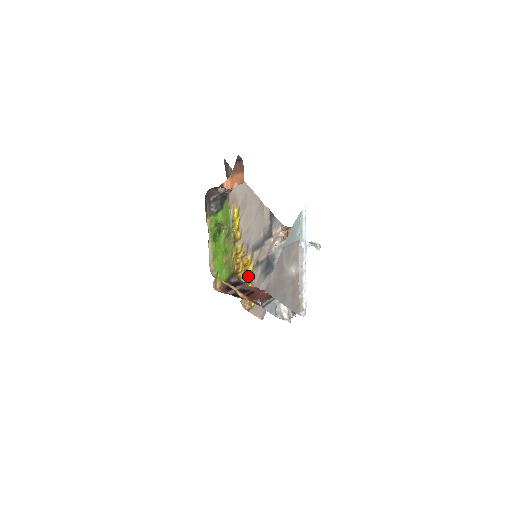
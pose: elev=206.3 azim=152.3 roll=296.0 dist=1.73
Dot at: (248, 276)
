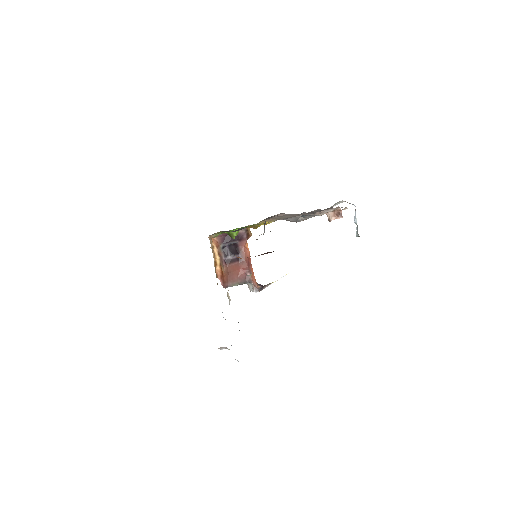
Dot at: occluded
